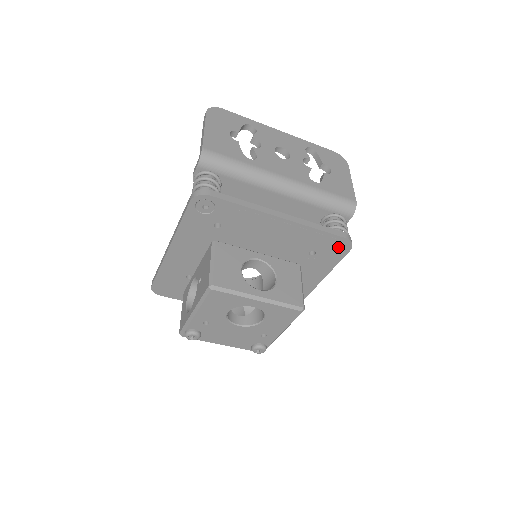
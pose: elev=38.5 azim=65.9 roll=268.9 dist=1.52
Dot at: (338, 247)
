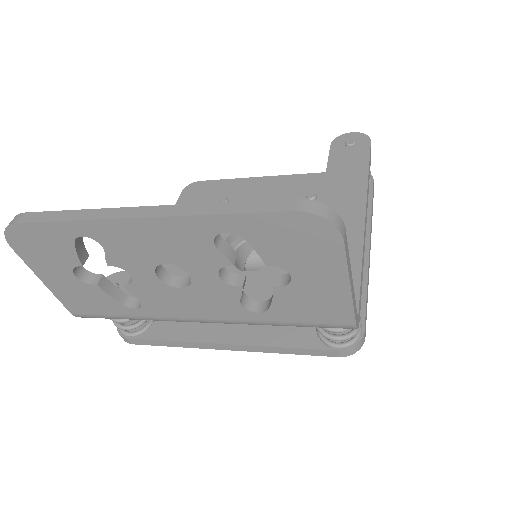
Dot at: occluded
